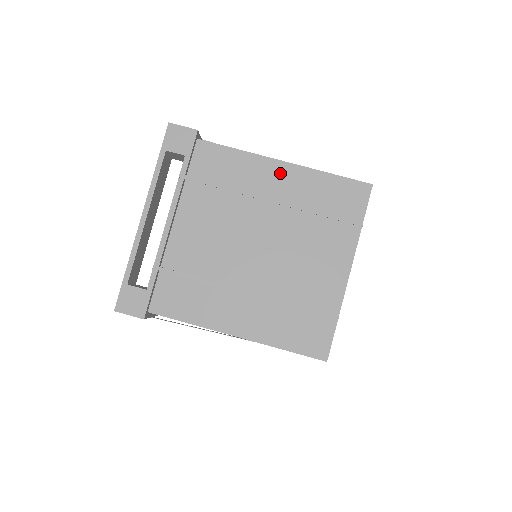
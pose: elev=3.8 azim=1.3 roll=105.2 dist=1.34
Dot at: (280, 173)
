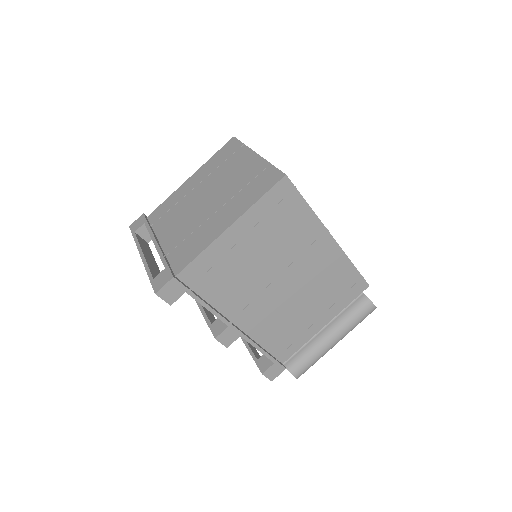
Dot at: (192, 180)
